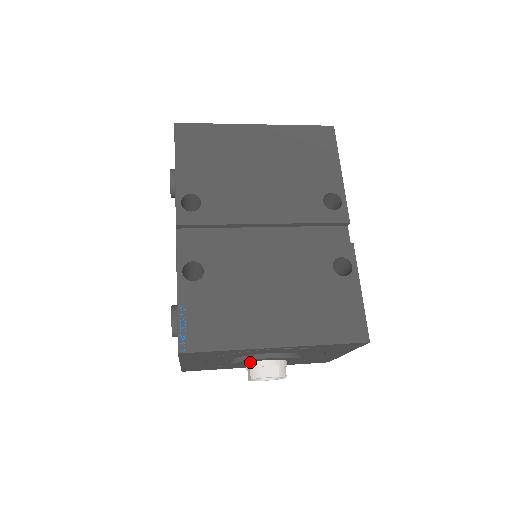
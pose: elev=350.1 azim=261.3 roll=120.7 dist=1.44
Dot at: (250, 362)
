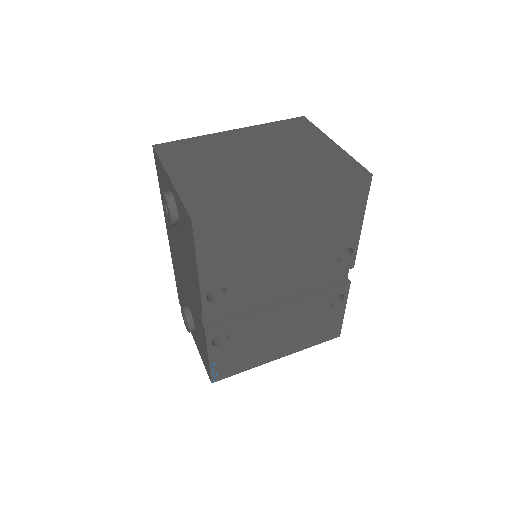
Dot at: occluded
